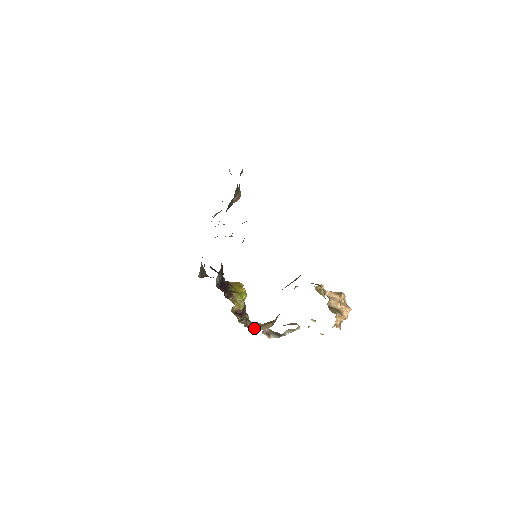
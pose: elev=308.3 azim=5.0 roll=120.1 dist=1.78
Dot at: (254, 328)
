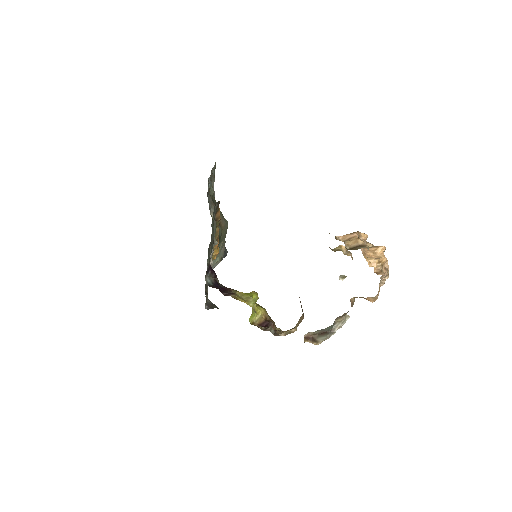
Dot at: (287, 333)
